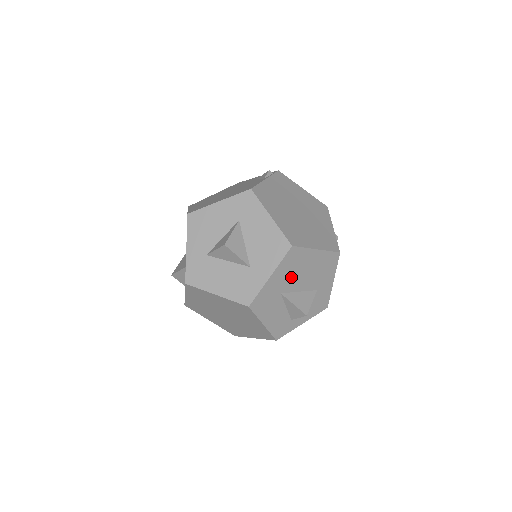
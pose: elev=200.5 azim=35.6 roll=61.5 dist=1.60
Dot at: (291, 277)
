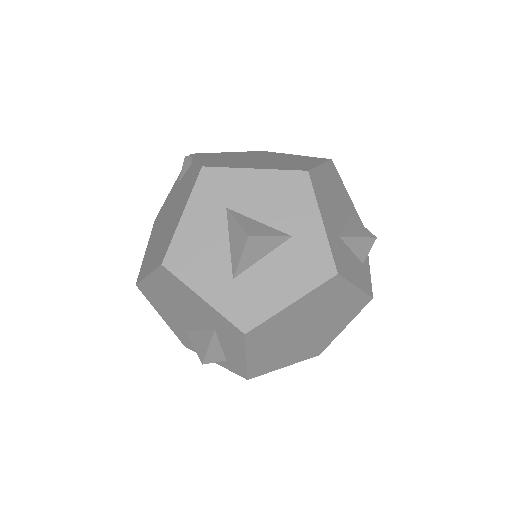
Dot at: (331, 211)
